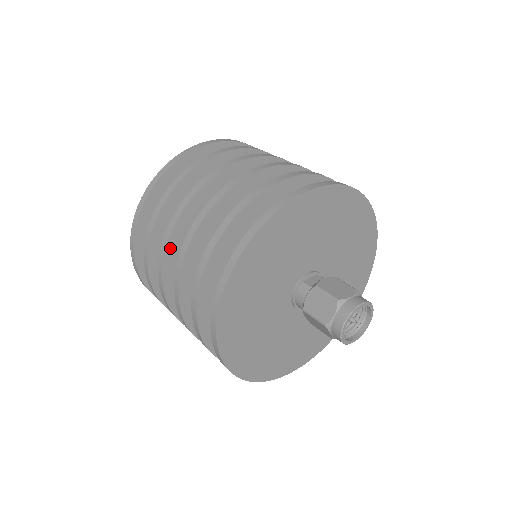
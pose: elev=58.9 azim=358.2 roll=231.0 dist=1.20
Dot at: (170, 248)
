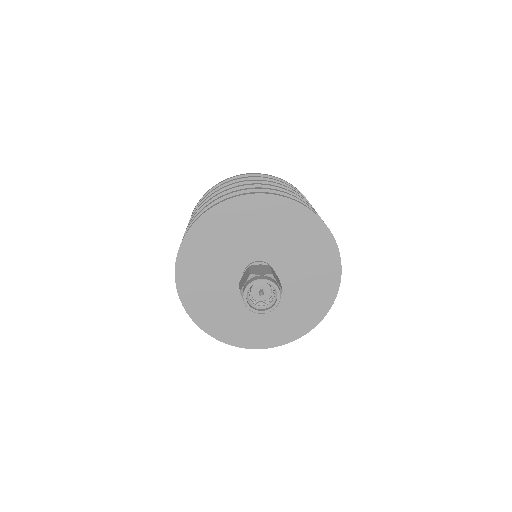
Dot at: occluded
